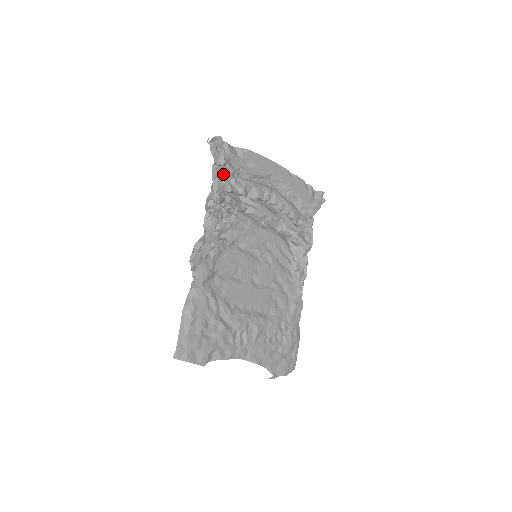
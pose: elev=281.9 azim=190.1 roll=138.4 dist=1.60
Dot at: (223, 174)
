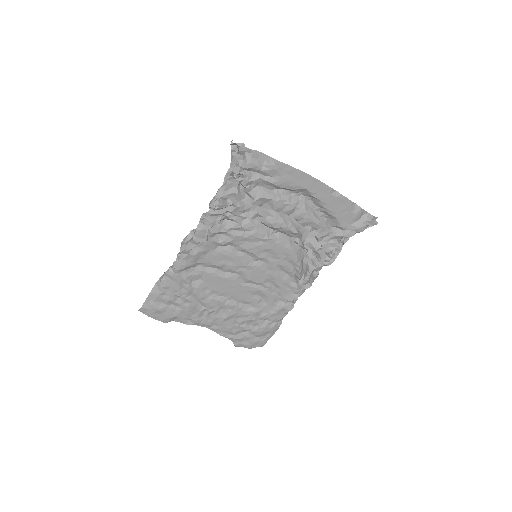
Dot at: (234, 183)
